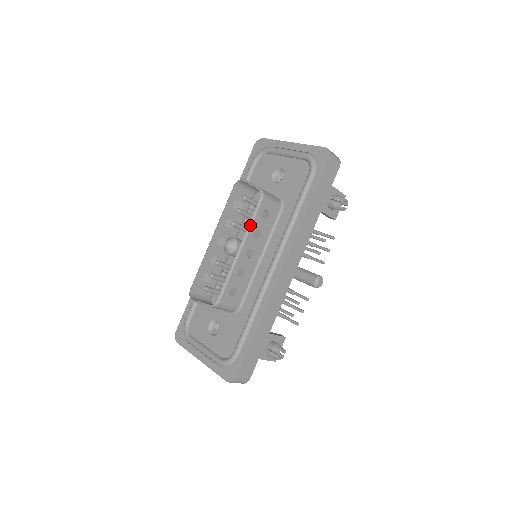
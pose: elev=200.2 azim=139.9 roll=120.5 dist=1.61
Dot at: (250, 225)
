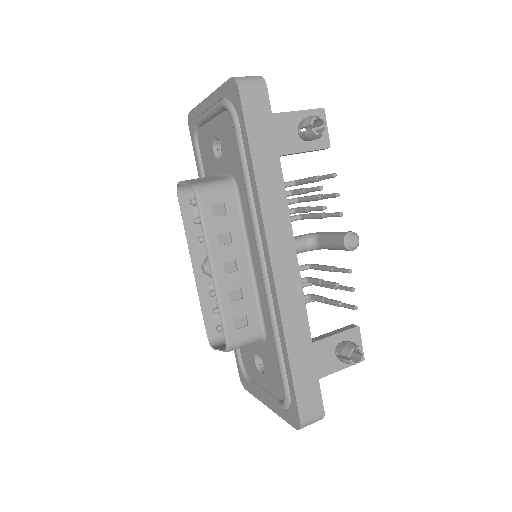
Dot at: (204, 236)
